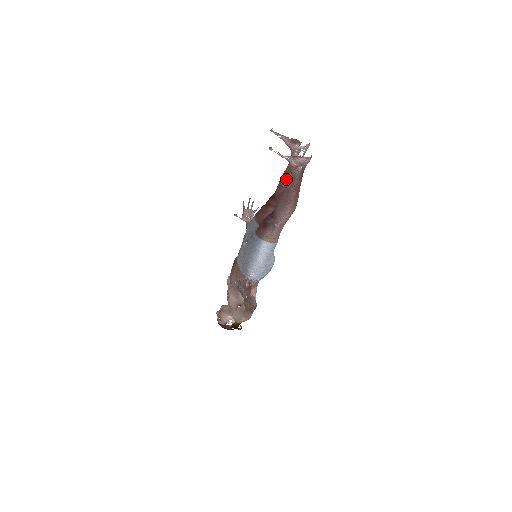
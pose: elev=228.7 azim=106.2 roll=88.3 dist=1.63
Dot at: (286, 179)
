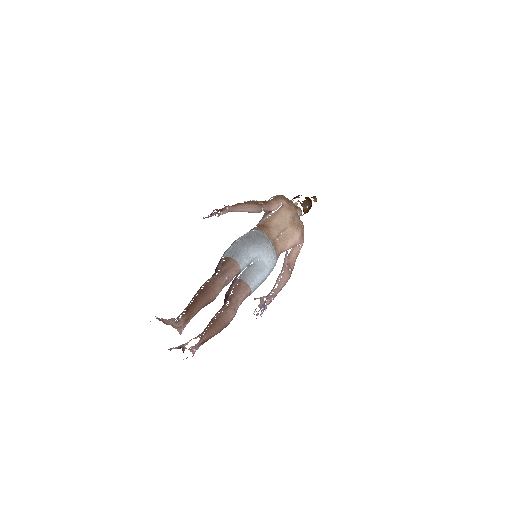
Dot at: occluded
